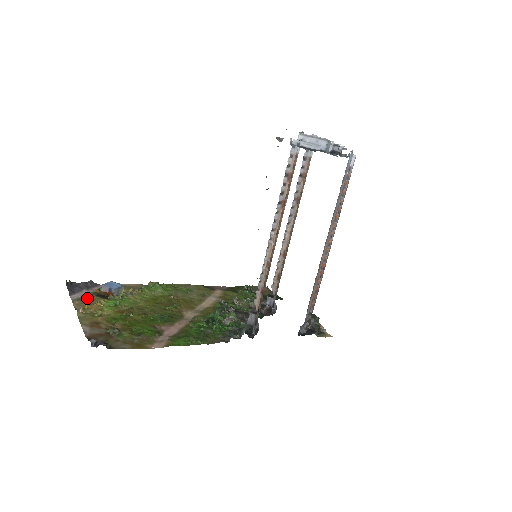
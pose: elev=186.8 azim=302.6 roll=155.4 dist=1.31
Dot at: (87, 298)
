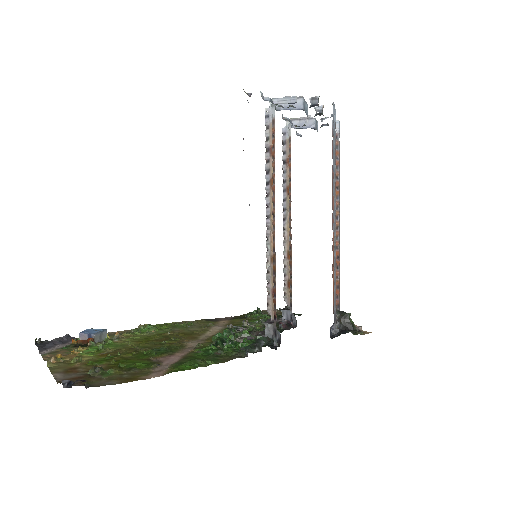
Dot at: (61, 350)
